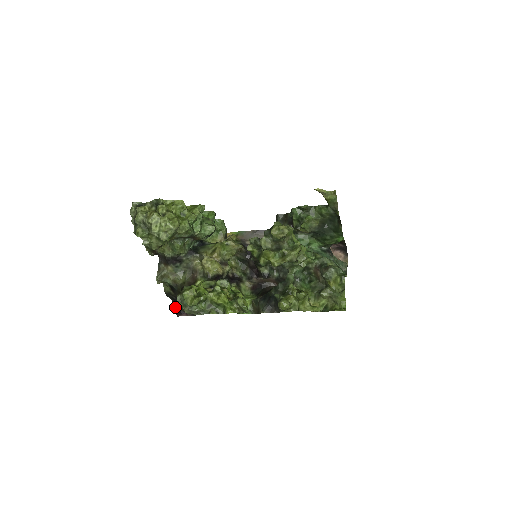
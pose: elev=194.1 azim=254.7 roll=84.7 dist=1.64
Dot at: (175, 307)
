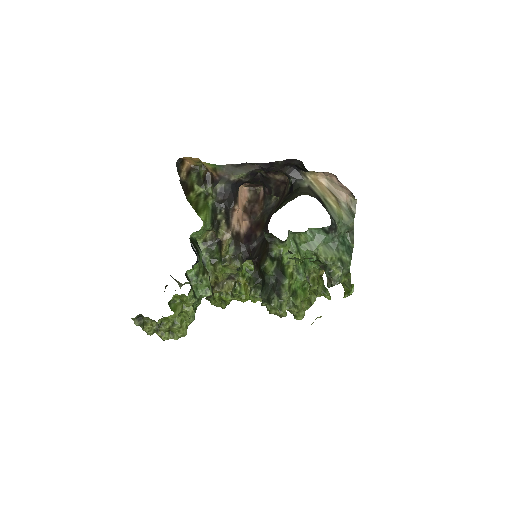
Dot at: occluded
